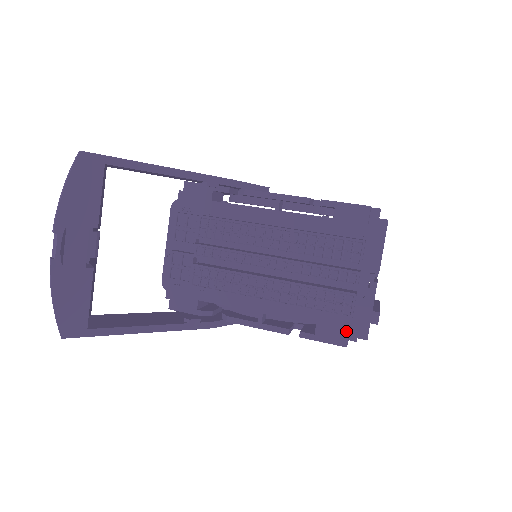
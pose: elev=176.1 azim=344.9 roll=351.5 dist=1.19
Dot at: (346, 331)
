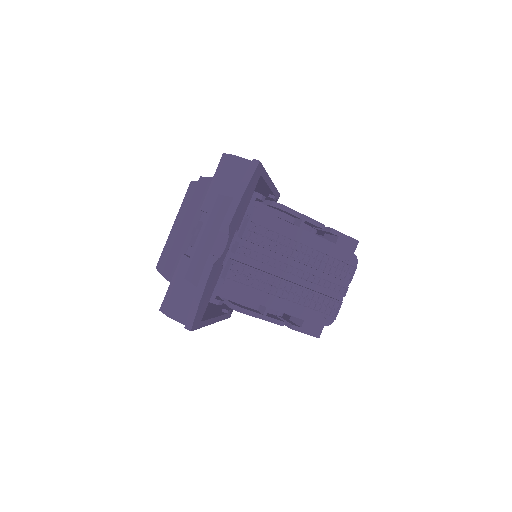
Dot at: (322, 327)
